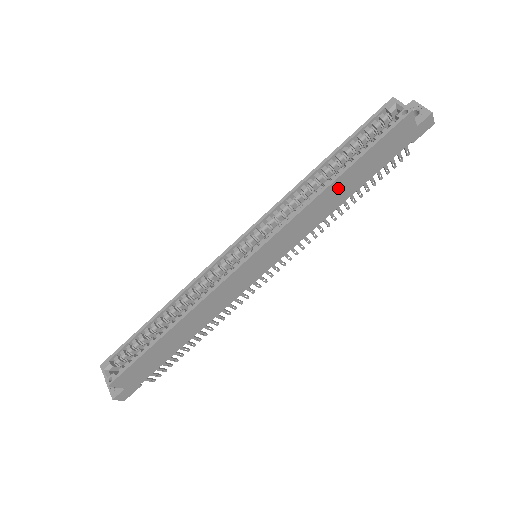
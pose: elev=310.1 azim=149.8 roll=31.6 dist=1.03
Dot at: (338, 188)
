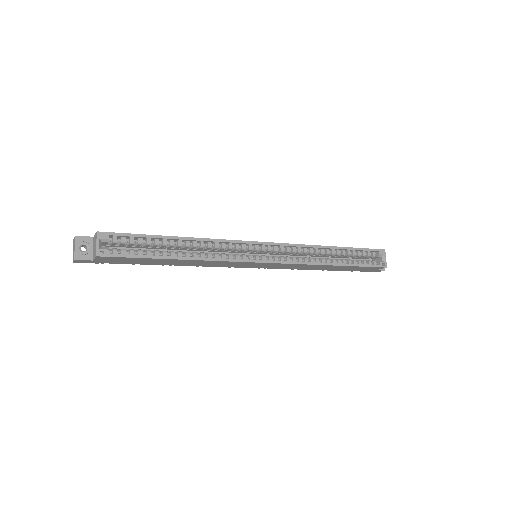
Dot at: (328, 267)
